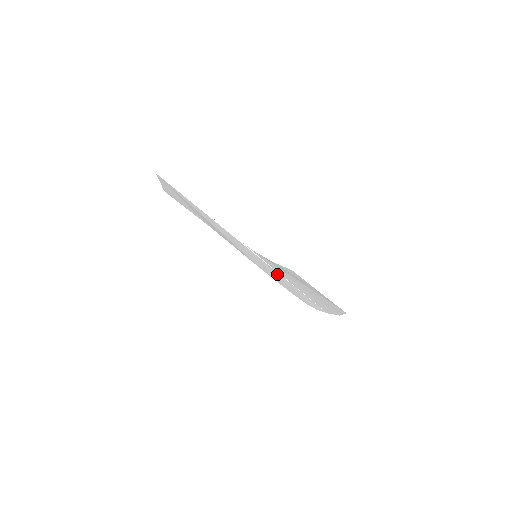
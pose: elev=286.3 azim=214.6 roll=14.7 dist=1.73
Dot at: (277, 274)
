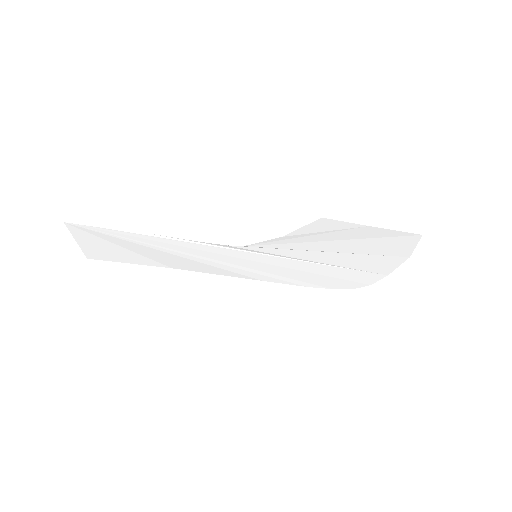
Dot at: (296, 265)
